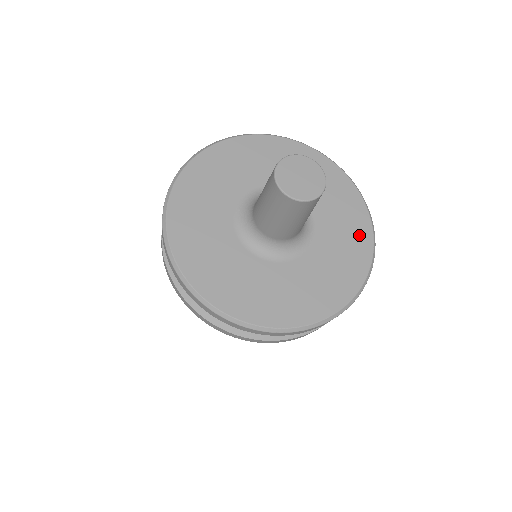
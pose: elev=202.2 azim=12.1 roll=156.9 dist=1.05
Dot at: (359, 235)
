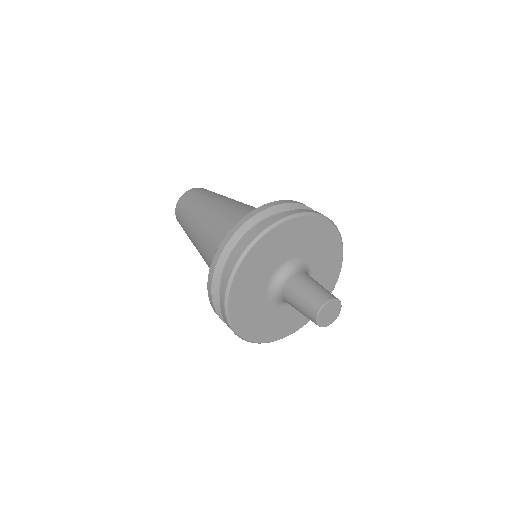
Dot at: (332, 278)
